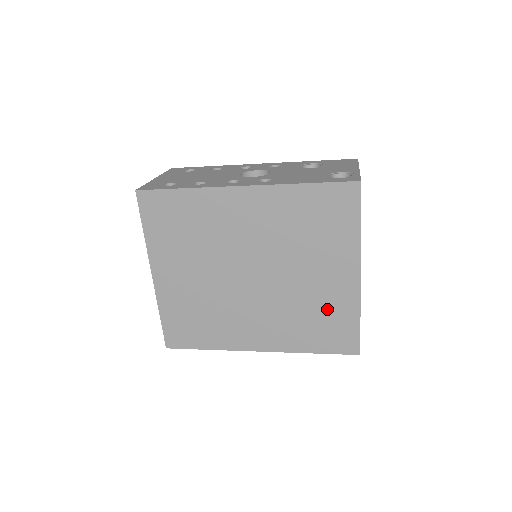
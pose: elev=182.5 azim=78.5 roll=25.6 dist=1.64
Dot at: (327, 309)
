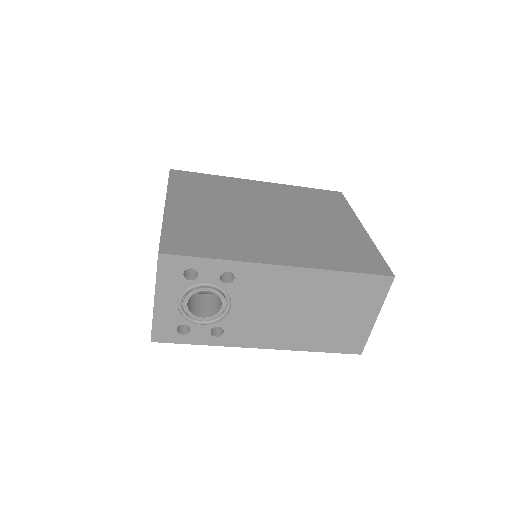
Dot at: (346, 242)
